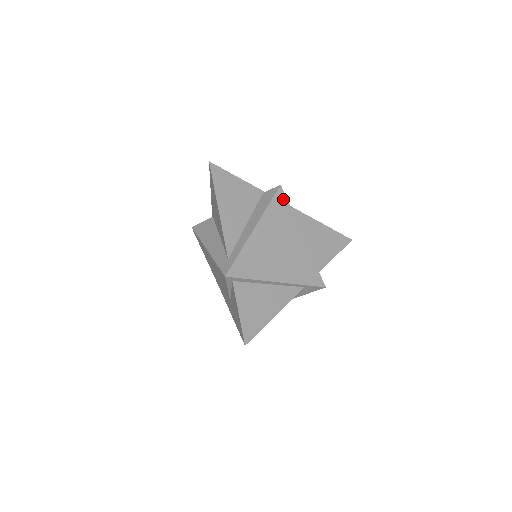
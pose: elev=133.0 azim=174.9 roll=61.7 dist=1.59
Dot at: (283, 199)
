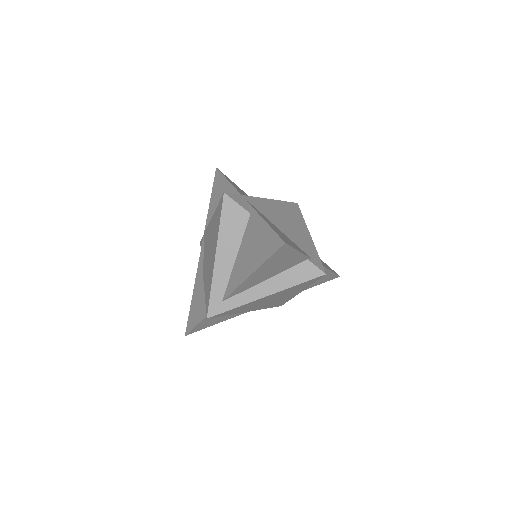
Dot at: (315, 280)
